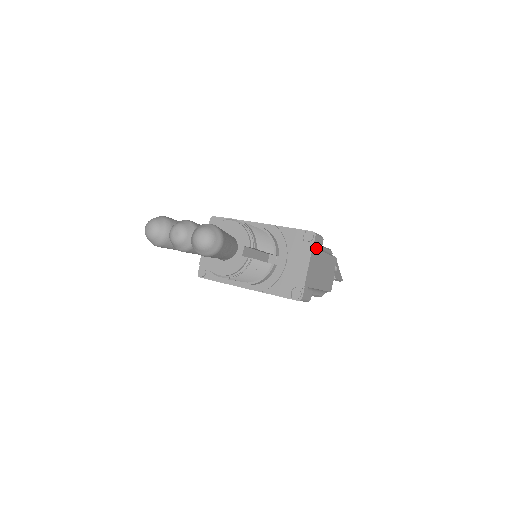
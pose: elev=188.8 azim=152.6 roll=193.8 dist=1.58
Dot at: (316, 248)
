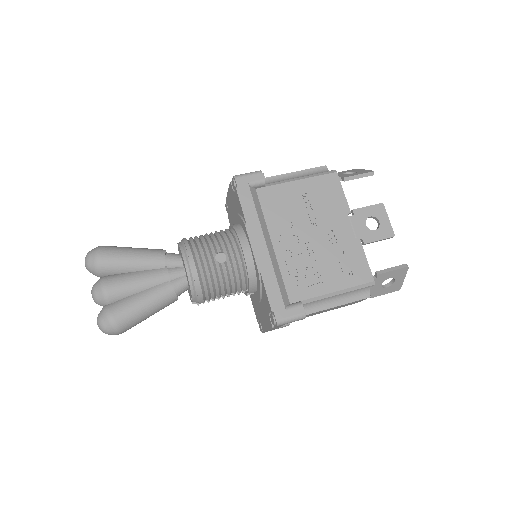
Dot at: occluded
